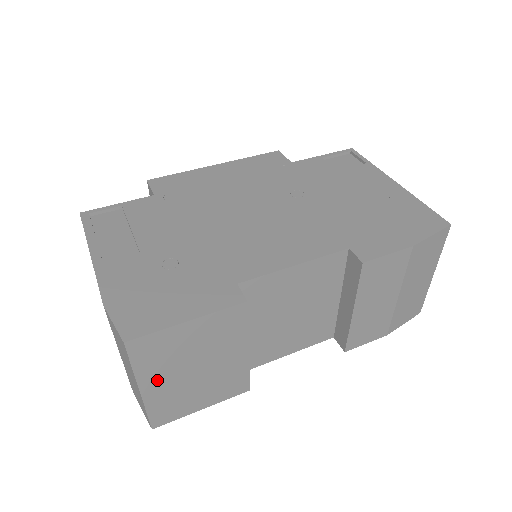
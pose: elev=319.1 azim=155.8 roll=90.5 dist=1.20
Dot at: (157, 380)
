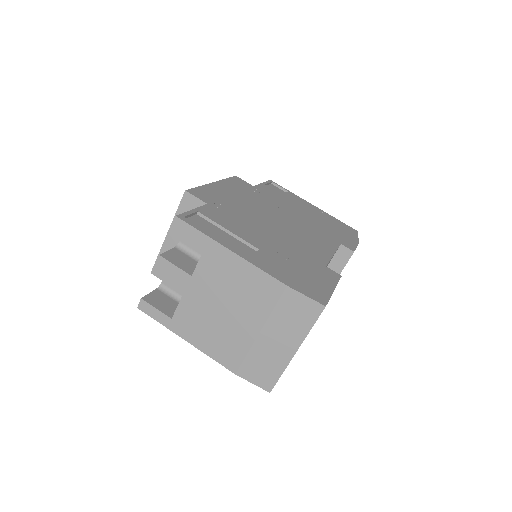
Dot at: occluded
